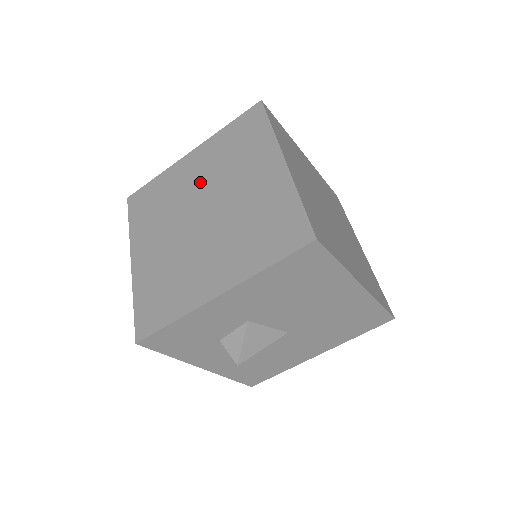
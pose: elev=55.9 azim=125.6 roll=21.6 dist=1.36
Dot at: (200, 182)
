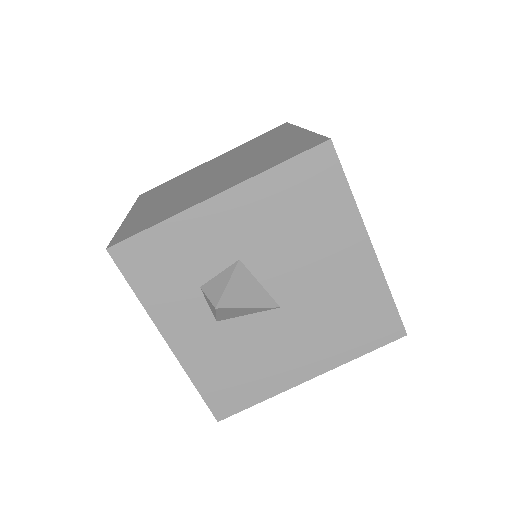
Dot at: (217, 164)
